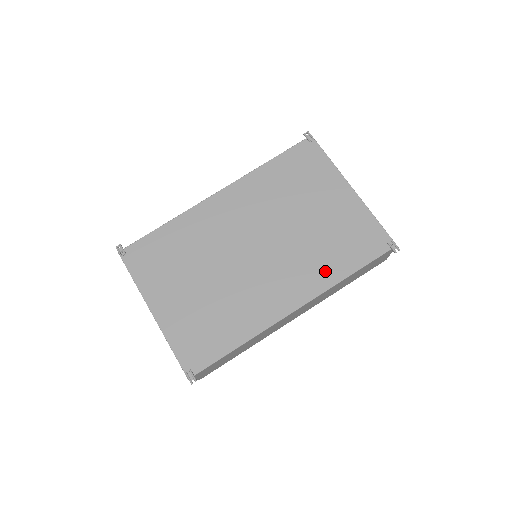
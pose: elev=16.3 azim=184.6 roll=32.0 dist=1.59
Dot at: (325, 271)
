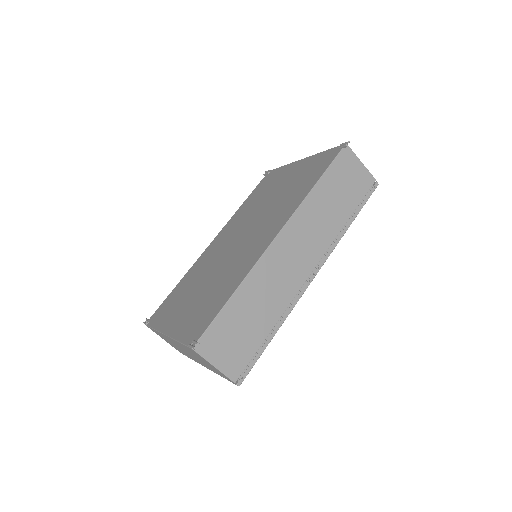
Dot at: (295, 200)
